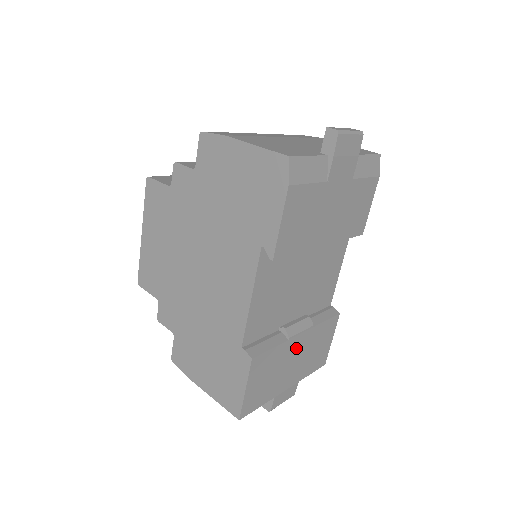
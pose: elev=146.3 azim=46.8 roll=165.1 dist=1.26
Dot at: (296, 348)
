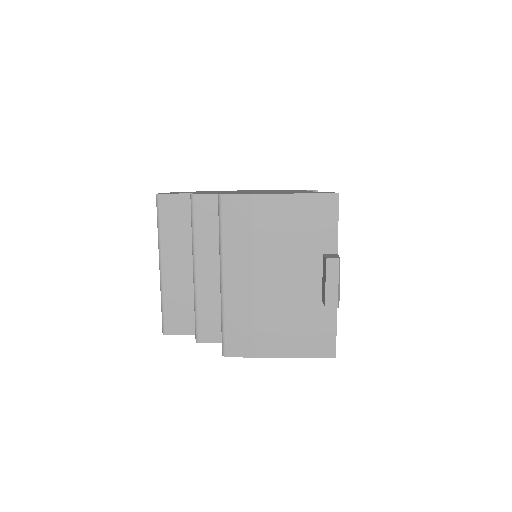
Dot at: occluded
